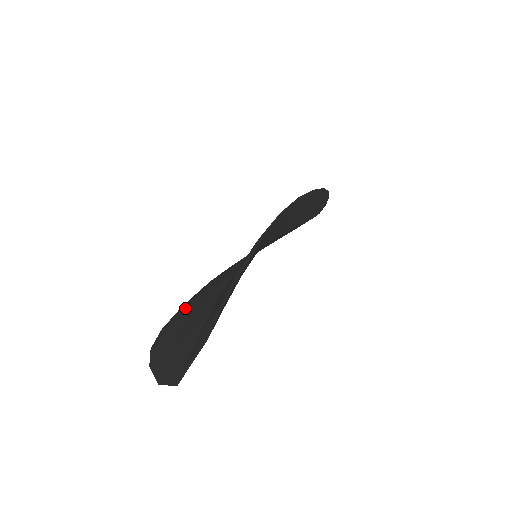
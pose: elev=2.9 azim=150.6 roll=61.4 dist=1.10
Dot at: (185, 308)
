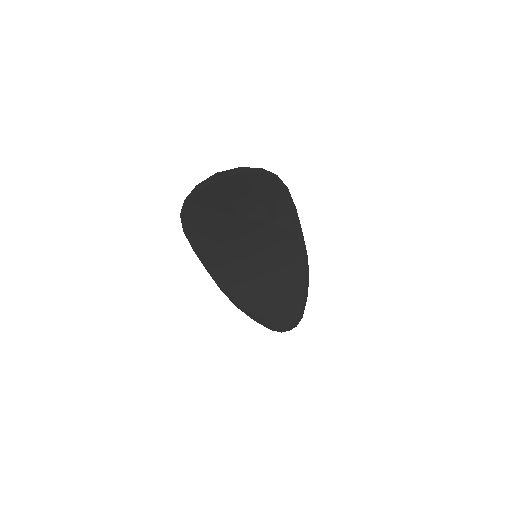
Dot at: (201, 238)
